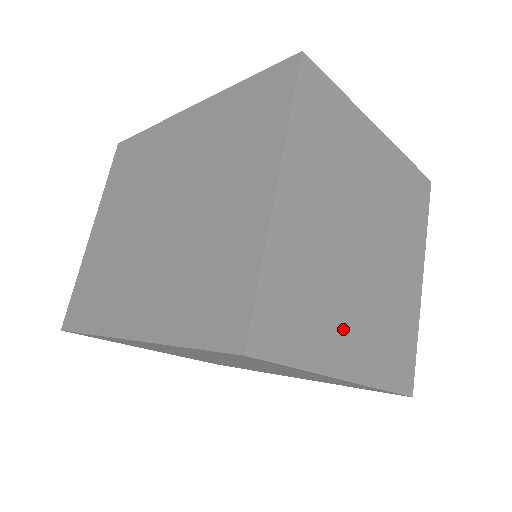
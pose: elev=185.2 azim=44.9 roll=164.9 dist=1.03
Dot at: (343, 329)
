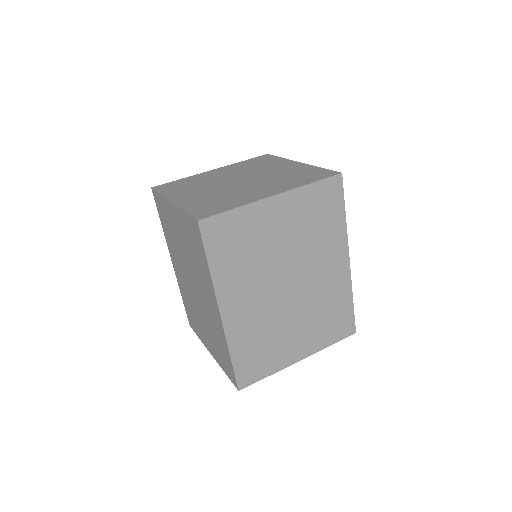
Dot at: (253, 193)
